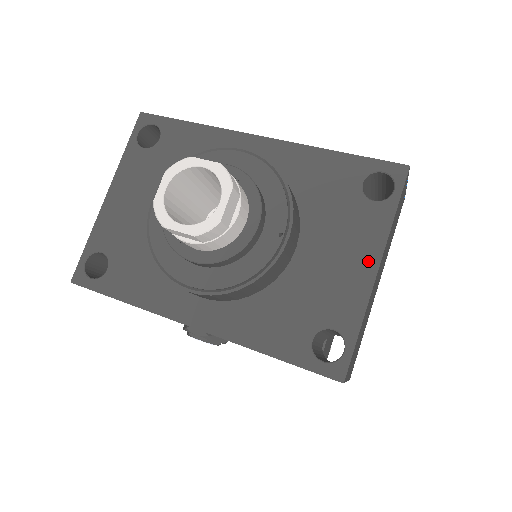
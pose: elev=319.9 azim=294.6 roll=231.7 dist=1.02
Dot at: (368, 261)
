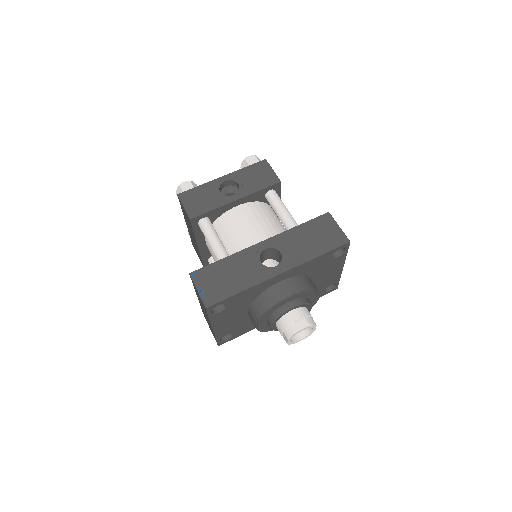
Dot at: (339, 268)
